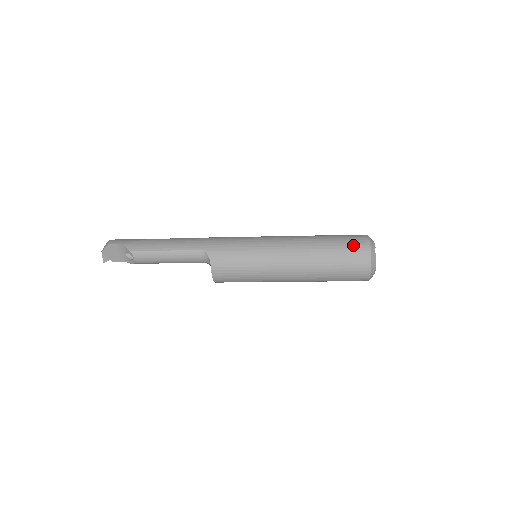
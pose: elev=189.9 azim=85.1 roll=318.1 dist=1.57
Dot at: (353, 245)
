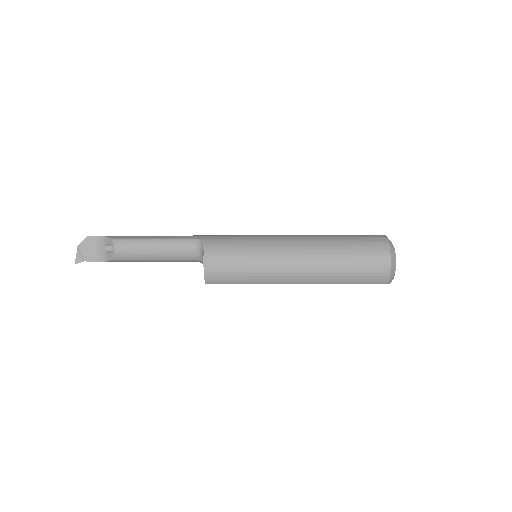
Dot at: (367, 236)
